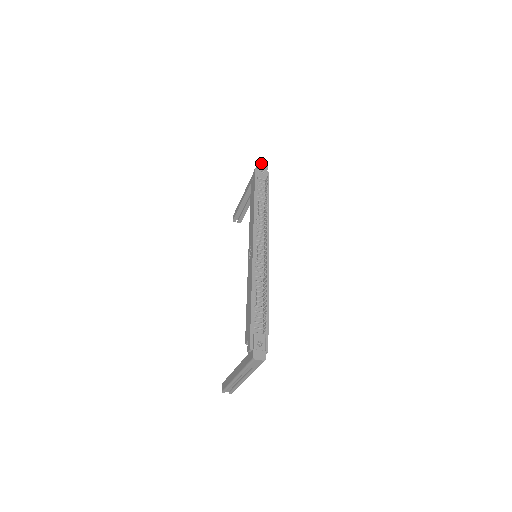
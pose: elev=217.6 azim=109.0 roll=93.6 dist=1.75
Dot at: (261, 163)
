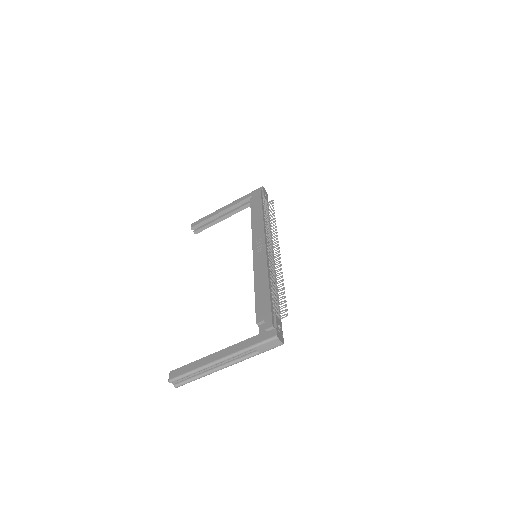
Dot at: (264, 188)
